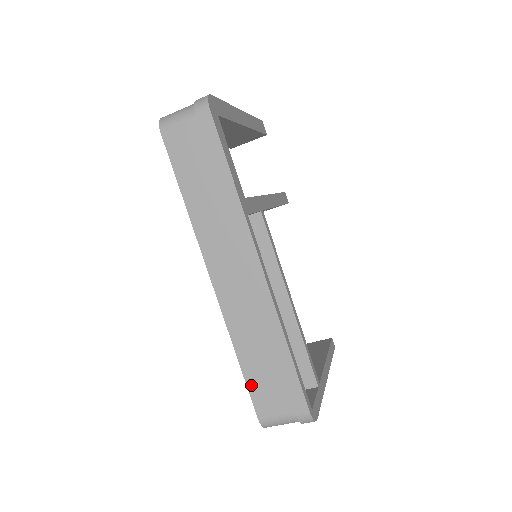
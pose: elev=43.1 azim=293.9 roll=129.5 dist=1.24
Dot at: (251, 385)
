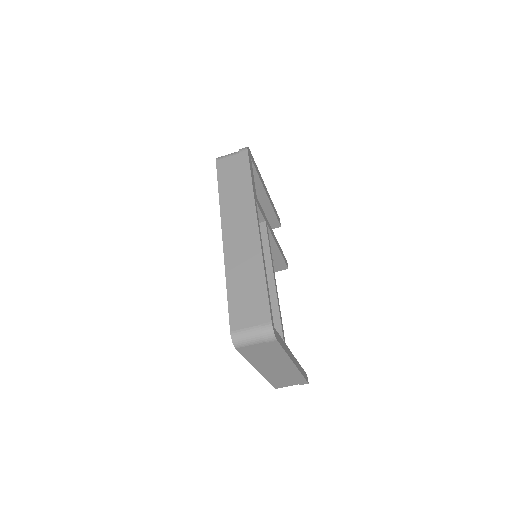
Dot at: (231, 304)
